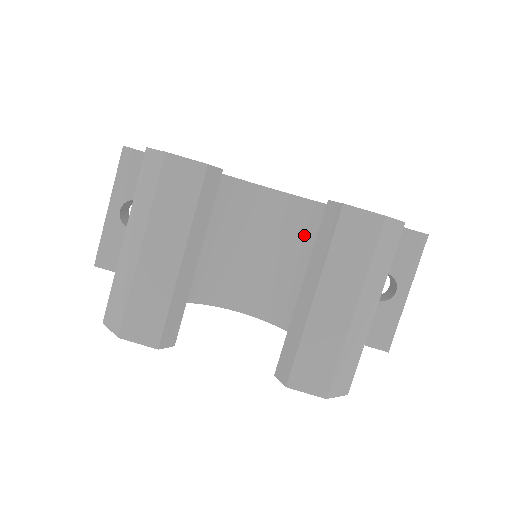
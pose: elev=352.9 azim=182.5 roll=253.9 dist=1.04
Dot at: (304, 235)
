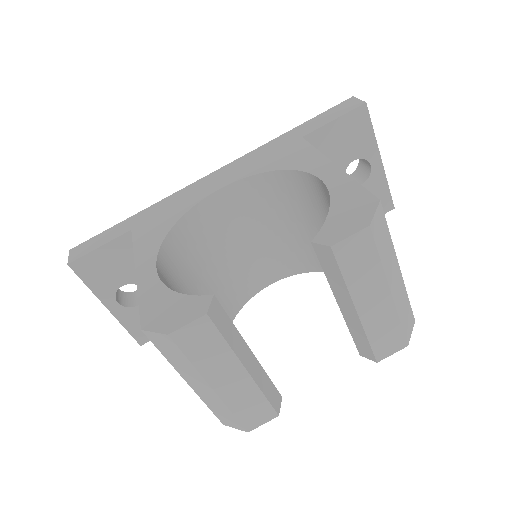
Dot at: (274, 203)
